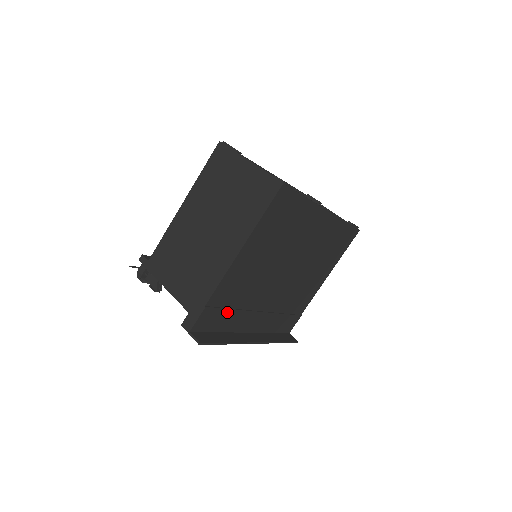
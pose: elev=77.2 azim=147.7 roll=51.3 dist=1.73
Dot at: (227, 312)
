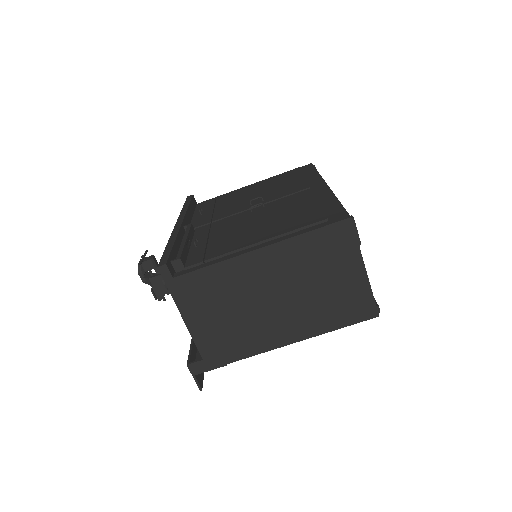
Dot at: occluded
